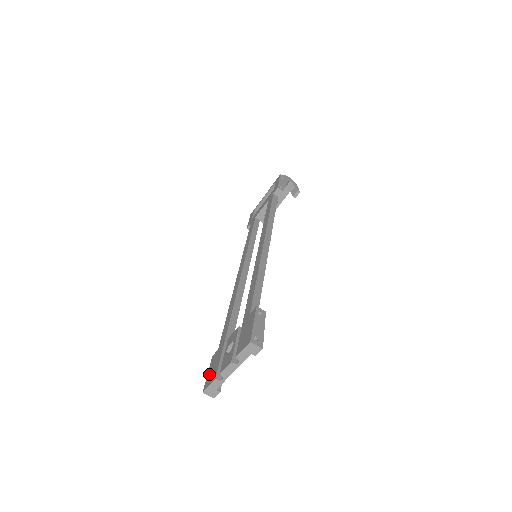
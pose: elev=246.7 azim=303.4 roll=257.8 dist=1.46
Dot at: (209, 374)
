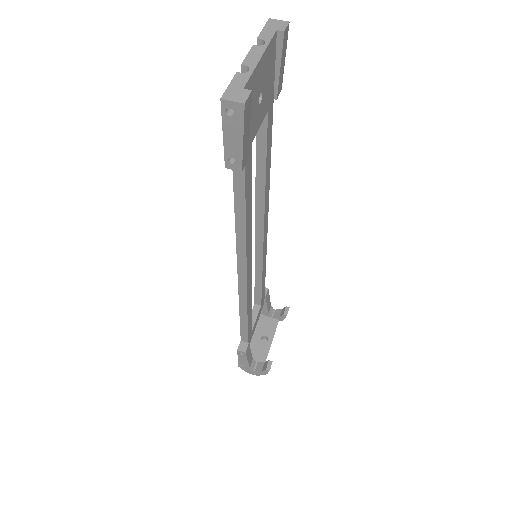
Dot at: occluded
